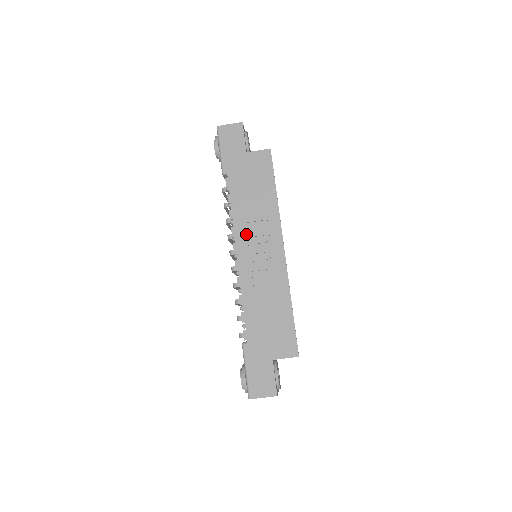
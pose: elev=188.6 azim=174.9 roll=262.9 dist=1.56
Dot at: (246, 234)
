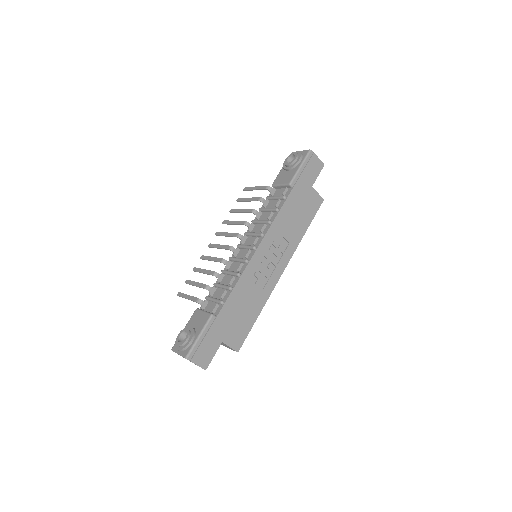
Dot at: (272, 240)
